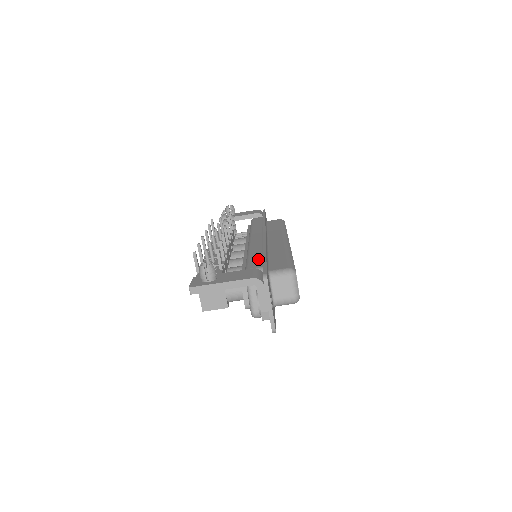
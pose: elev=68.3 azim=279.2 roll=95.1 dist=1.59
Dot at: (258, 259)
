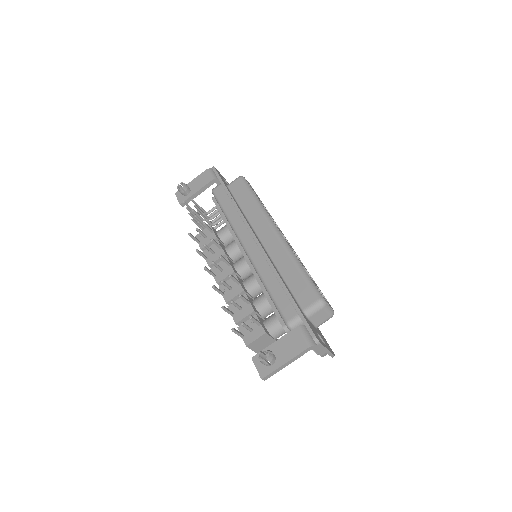
Dot at: (284, 298)
